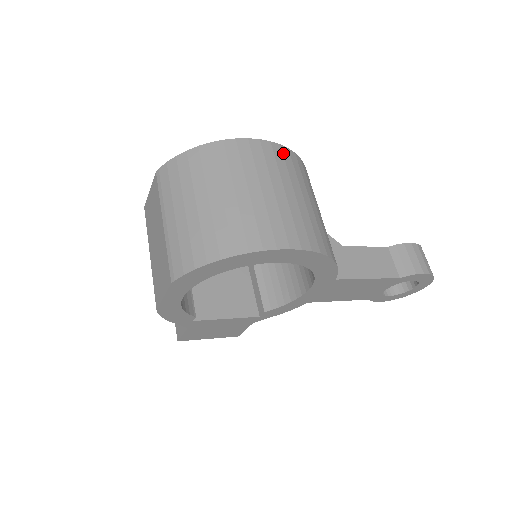
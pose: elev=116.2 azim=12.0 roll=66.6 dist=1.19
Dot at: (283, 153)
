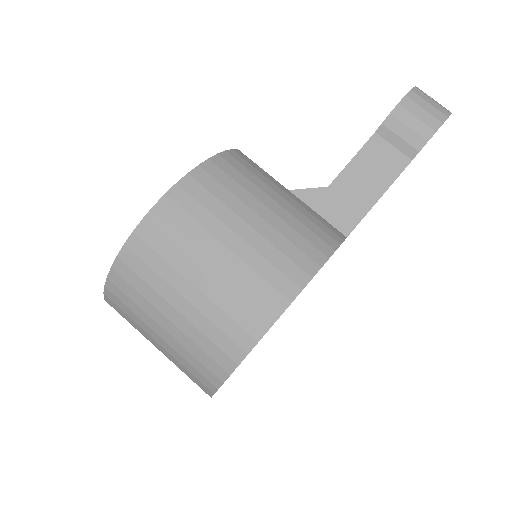
Dot at: (188, 192)
